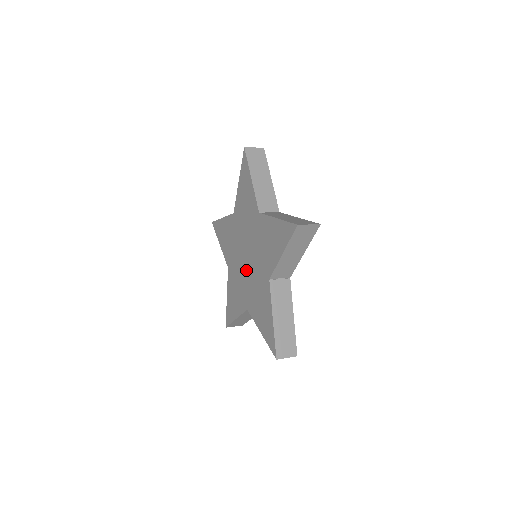
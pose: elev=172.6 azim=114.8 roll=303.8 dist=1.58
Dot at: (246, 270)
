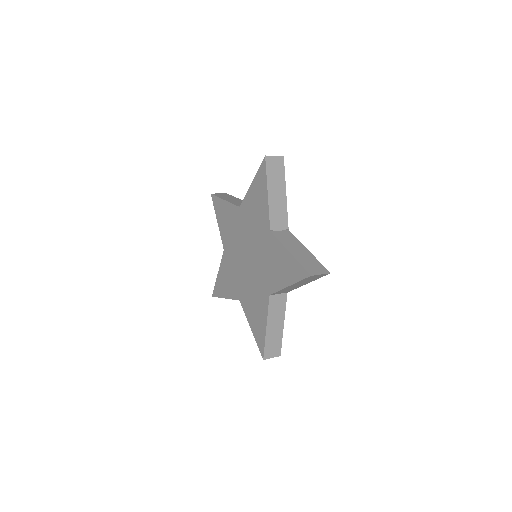
Dot at: (252, 266)
